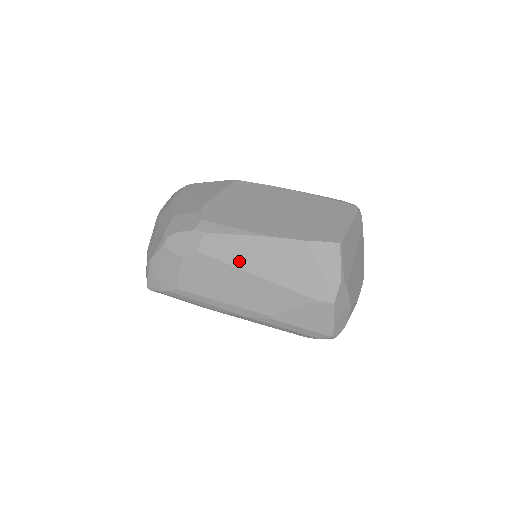
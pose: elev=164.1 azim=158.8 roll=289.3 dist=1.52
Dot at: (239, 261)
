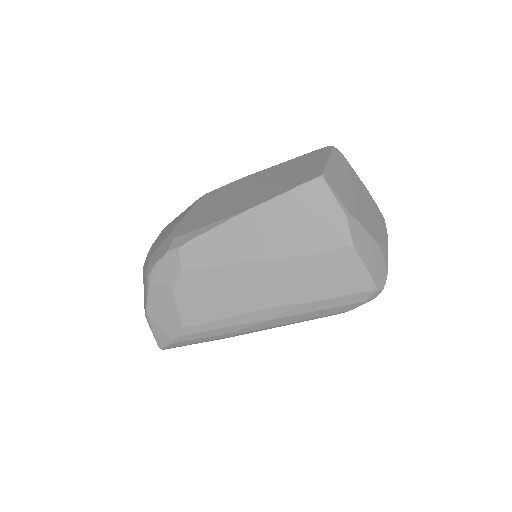
Dot at: (228, 256)
